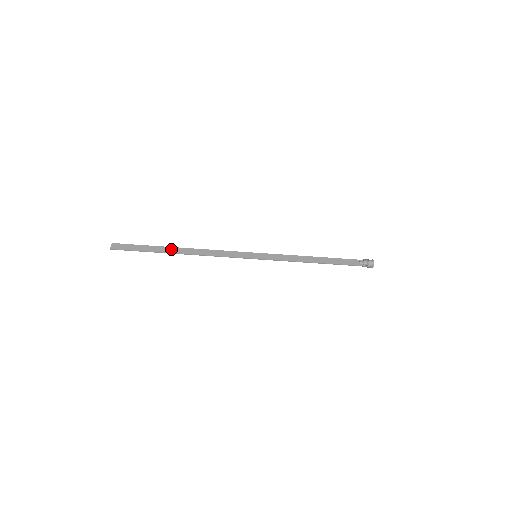
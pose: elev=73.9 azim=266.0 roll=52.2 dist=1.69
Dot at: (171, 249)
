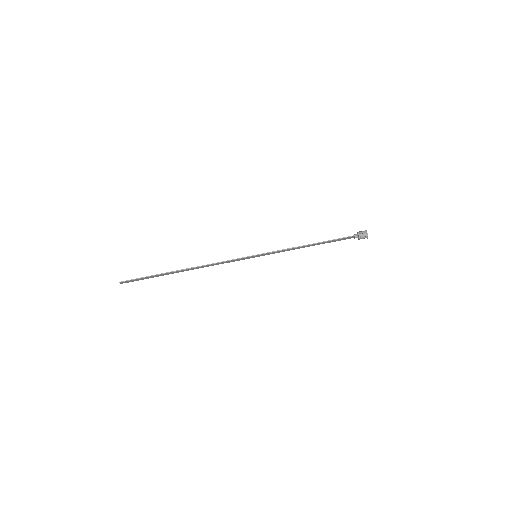
Dot at: (176, 271)
